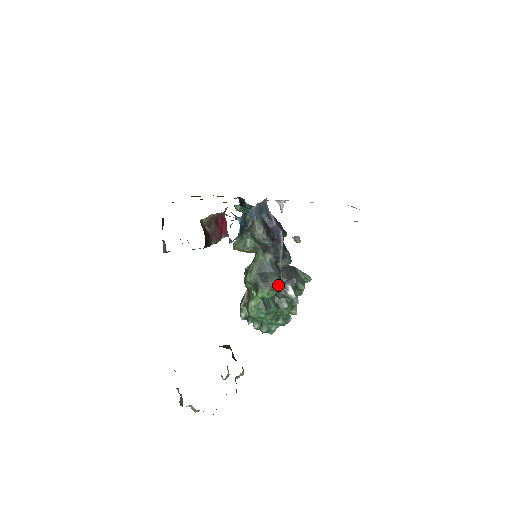
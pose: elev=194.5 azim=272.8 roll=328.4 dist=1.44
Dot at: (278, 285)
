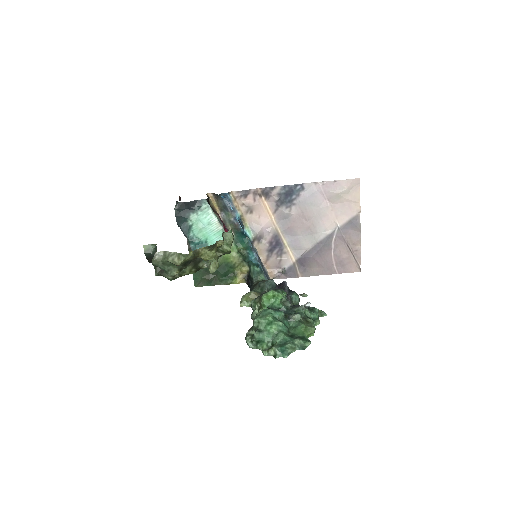
Dot at: (284, 291)
